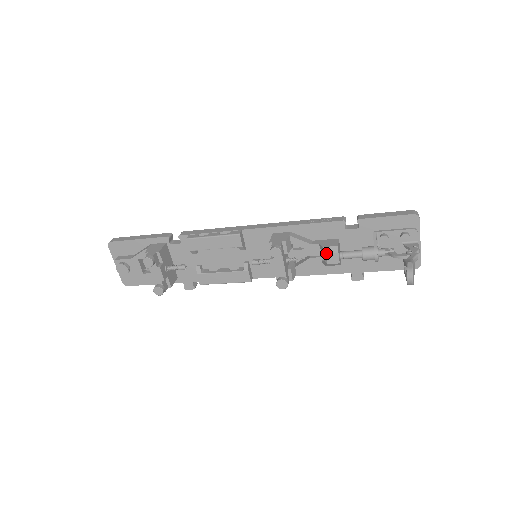
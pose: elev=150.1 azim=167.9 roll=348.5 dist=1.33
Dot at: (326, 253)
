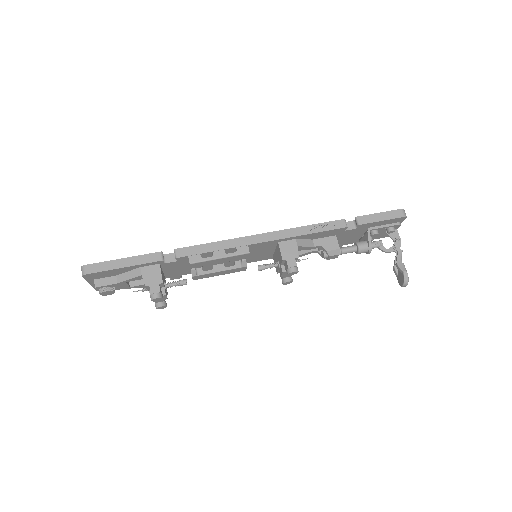
Dot at: (330, 256)
